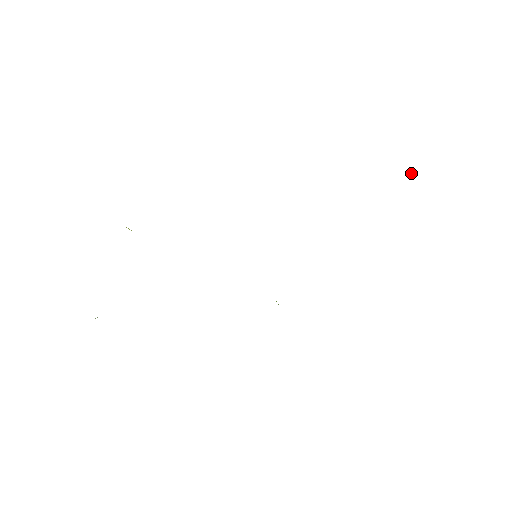
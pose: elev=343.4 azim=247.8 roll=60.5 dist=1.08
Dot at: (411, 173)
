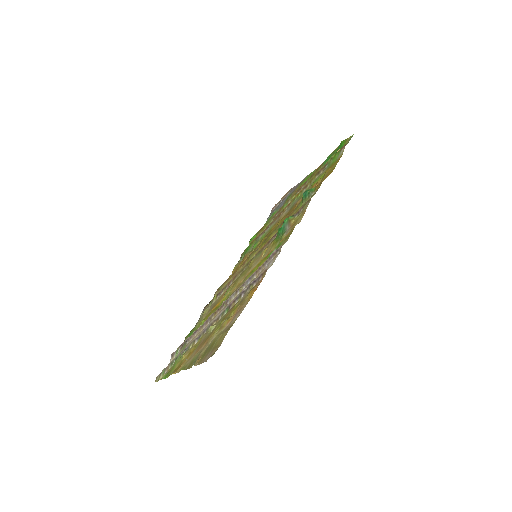
Dot at: (338, 150)
